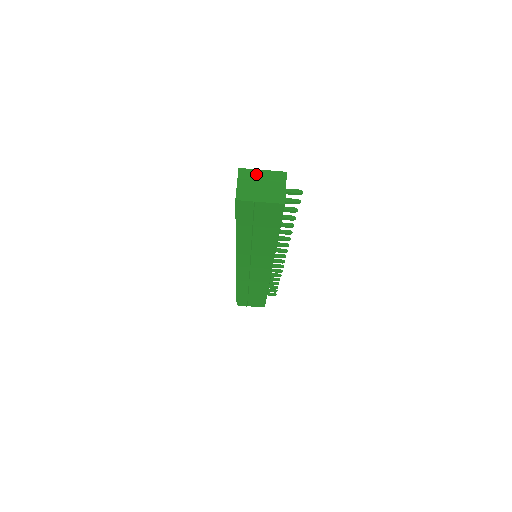
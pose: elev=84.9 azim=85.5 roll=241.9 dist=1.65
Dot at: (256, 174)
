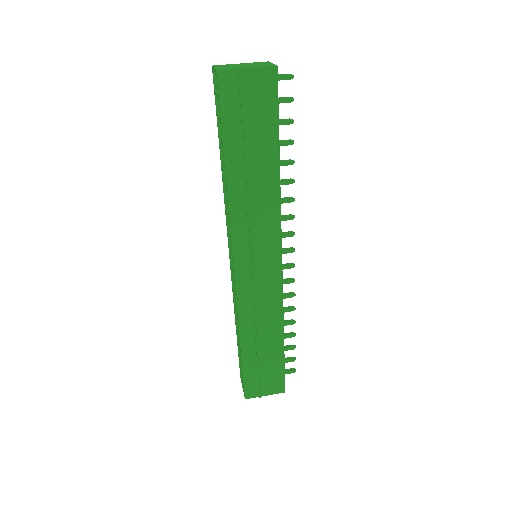
Dot at: (234, 64)
